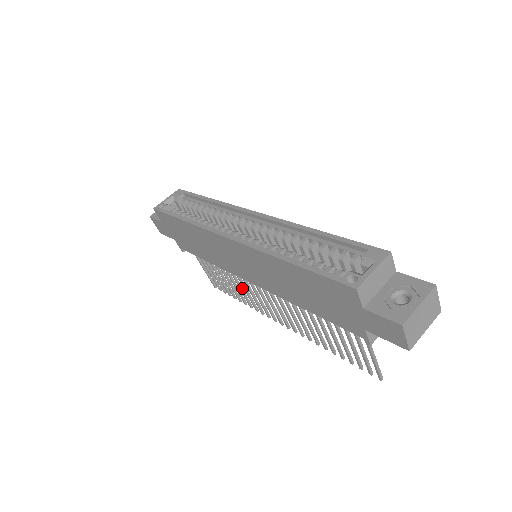
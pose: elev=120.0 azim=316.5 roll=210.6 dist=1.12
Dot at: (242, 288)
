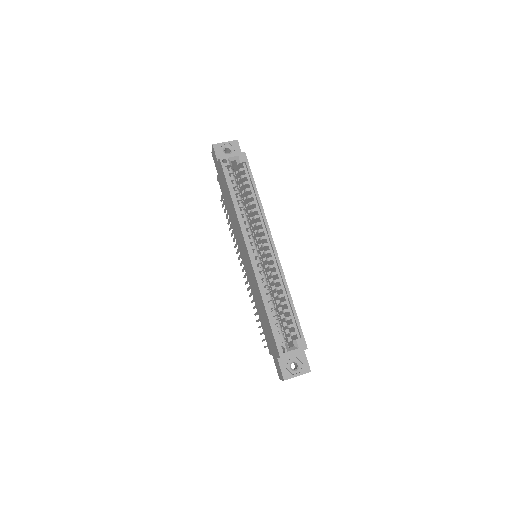
Dot at: occluded
